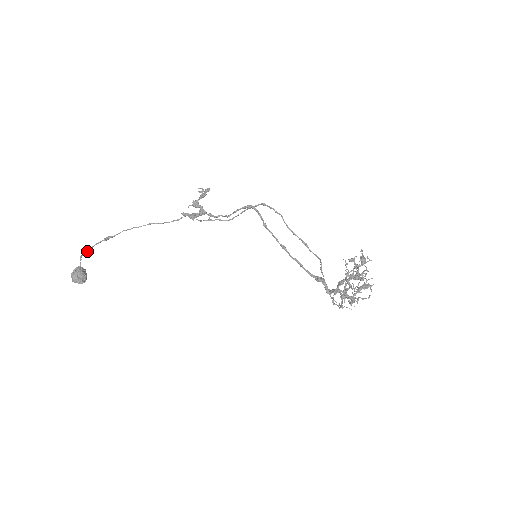
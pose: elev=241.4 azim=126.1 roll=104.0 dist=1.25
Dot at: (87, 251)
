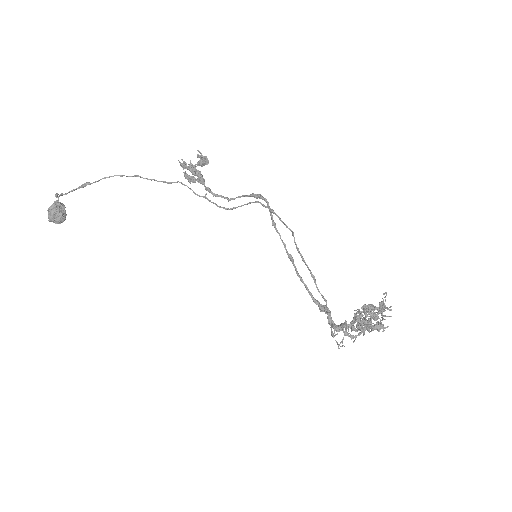
Dot at: (61, 195)
